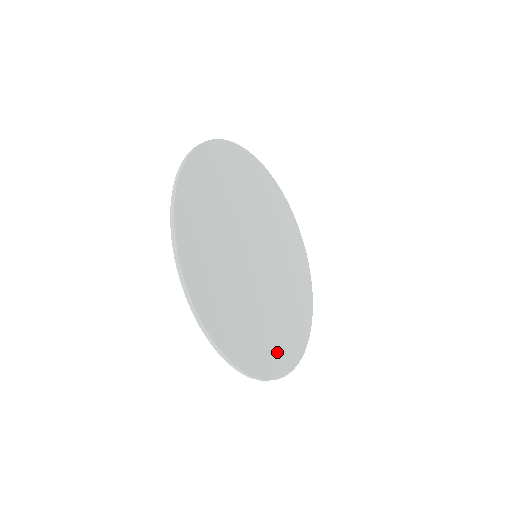
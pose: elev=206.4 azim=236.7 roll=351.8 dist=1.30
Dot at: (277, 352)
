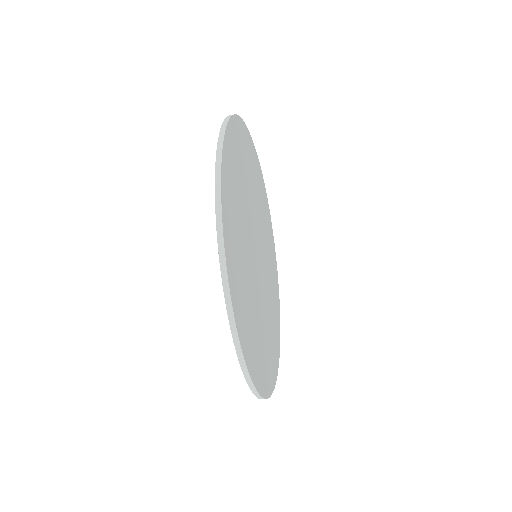
Dot at: (262, 366)
